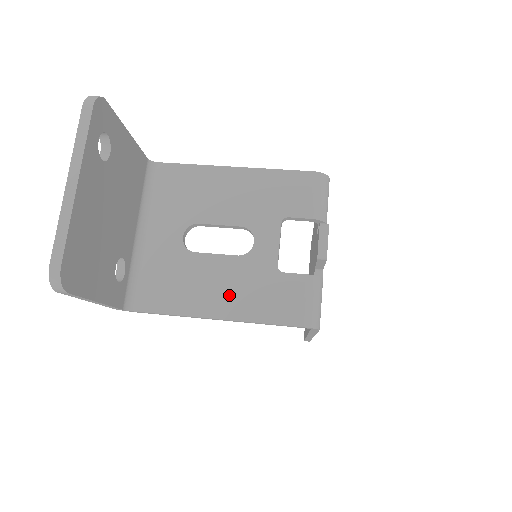
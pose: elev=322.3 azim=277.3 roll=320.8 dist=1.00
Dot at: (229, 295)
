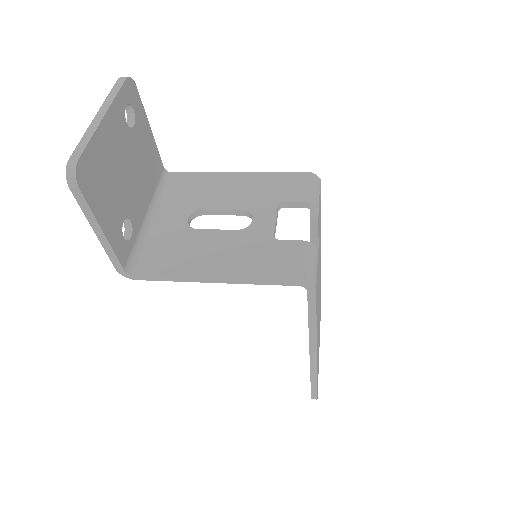
Dot at: (227, 259)
